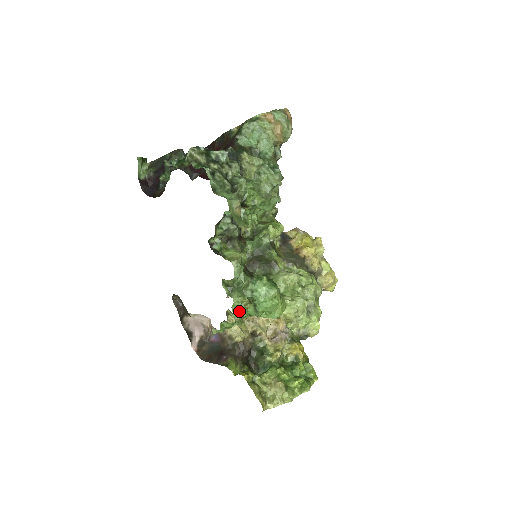
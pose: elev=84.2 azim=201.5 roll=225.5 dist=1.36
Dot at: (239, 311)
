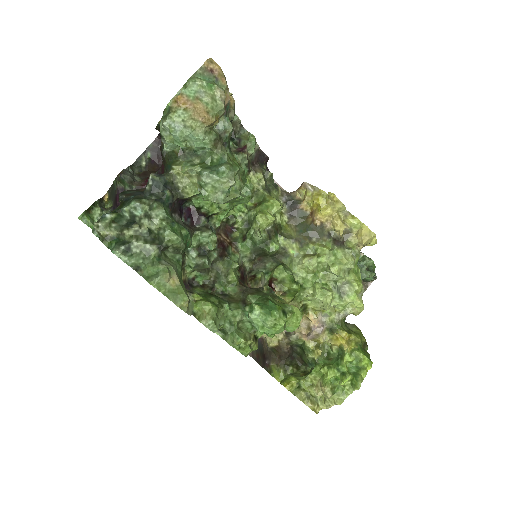
Dot at: (242, 350)
